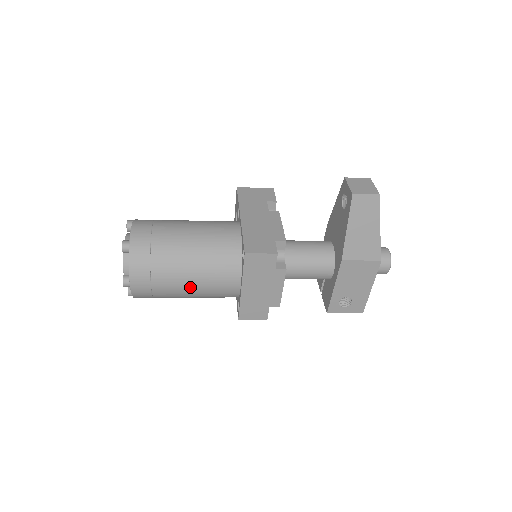
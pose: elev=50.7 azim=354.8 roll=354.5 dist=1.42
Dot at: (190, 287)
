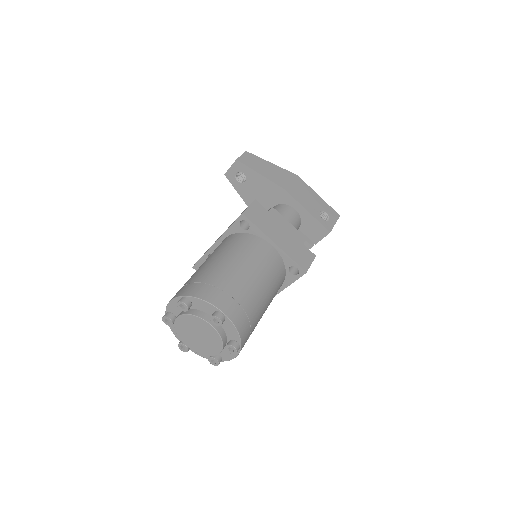
Dot at: (253, 276)
